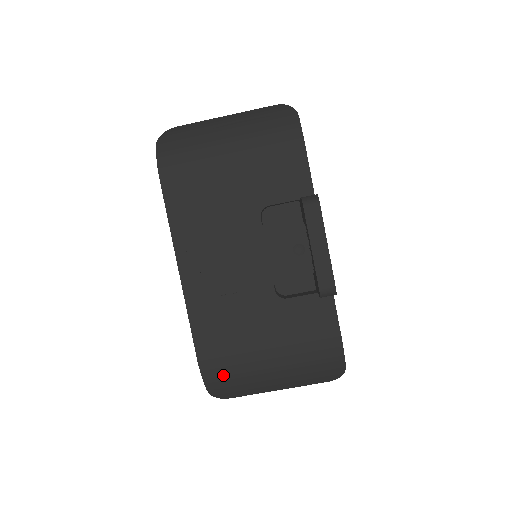
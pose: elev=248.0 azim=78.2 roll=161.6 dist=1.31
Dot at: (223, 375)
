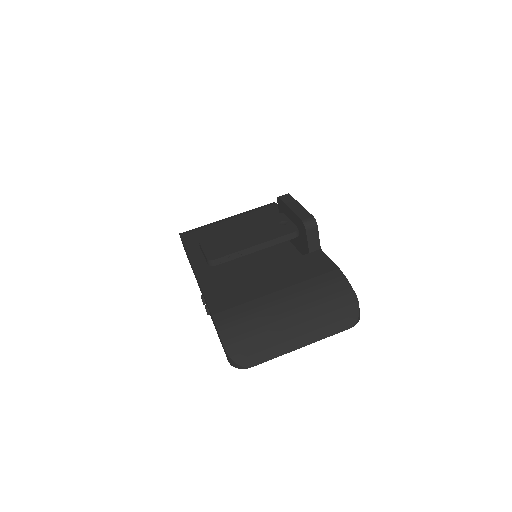
Dot at: (238, 323)
